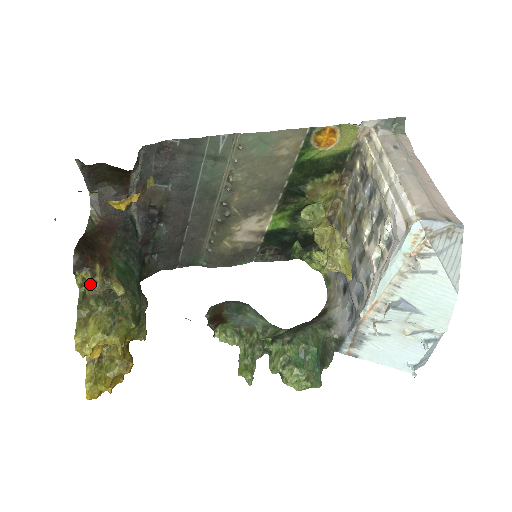
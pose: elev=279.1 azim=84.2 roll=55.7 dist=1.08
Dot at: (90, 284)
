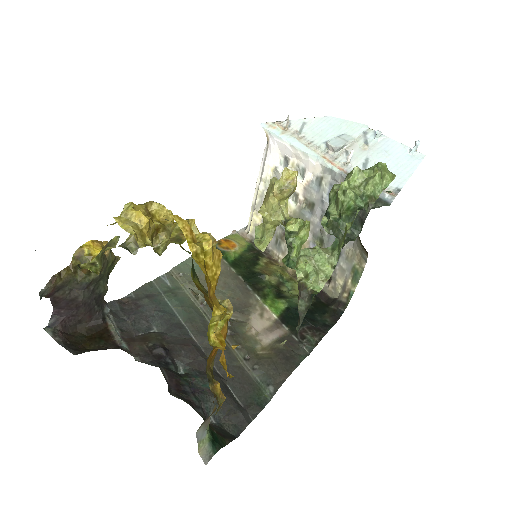
Dot at: (100, 251)
